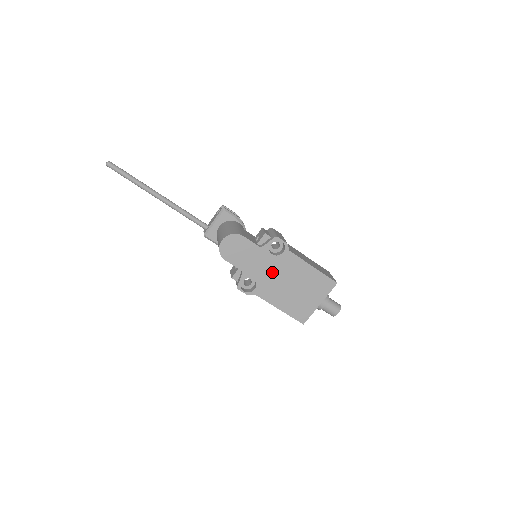
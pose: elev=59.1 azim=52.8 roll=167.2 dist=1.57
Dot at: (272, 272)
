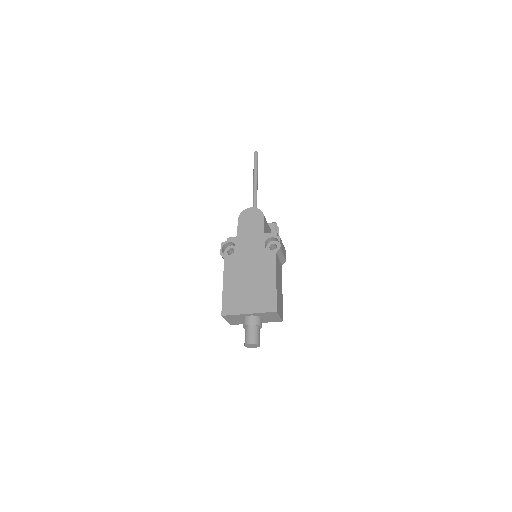
Dot at: (251, 256)
